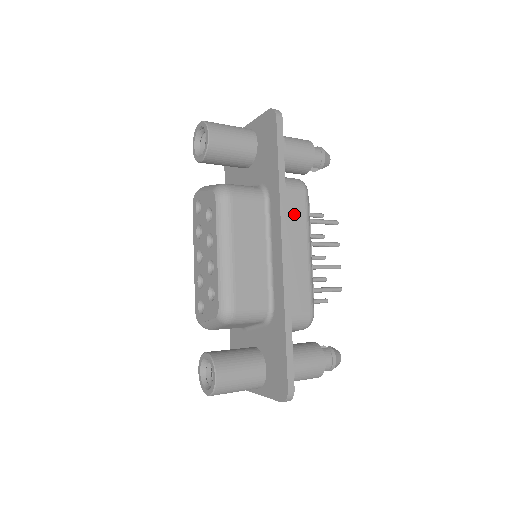
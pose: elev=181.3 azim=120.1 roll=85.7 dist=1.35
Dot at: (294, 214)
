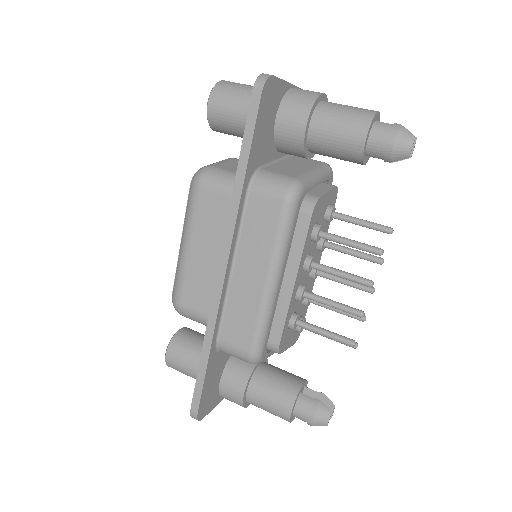
Dot at: (258, 228)
